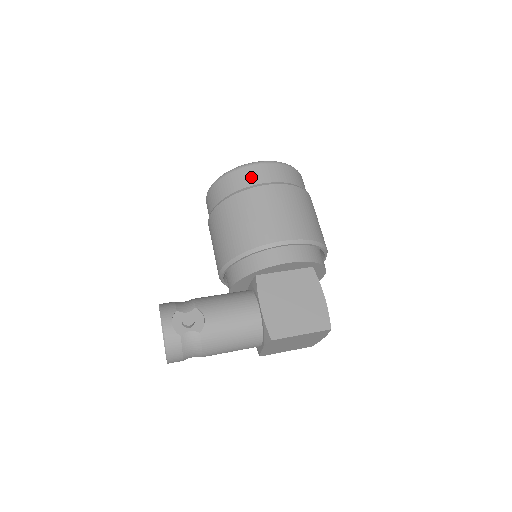
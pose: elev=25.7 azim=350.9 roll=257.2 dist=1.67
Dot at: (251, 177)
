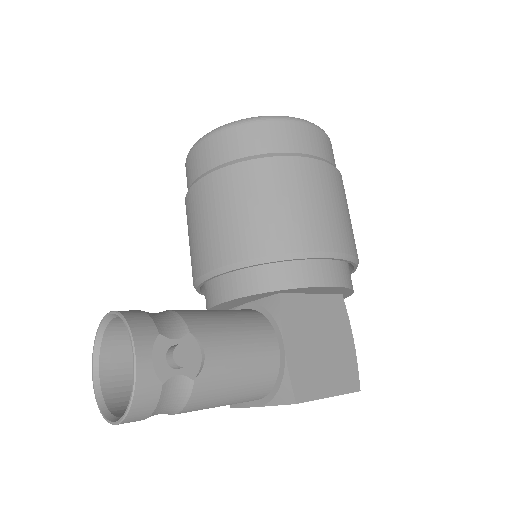
Dot at: (295, 139)
